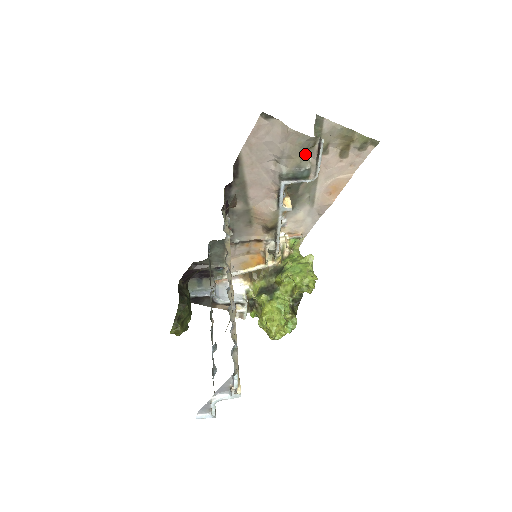
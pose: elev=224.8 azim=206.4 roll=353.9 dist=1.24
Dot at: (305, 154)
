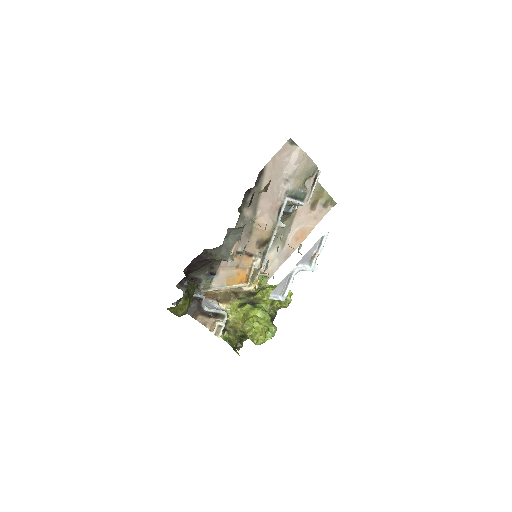
Dot at: (304, 182)
